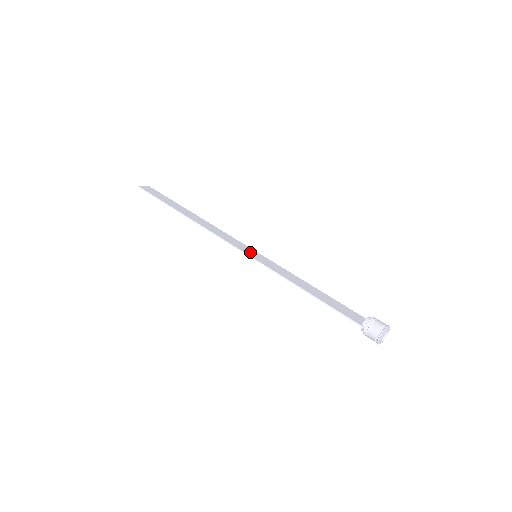
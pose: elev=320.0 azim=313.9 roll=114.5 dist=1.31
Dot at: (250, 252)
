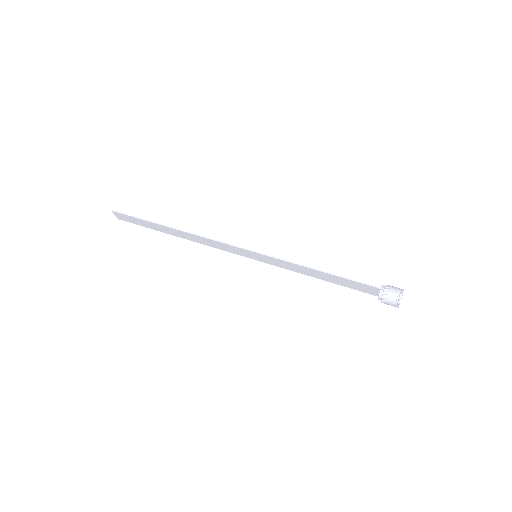
Dot at: (250, 253)
